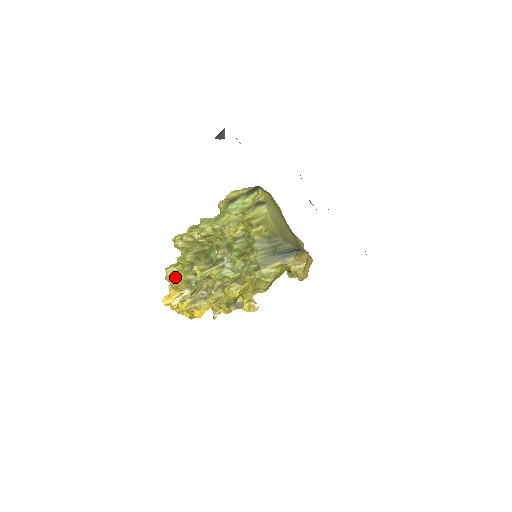
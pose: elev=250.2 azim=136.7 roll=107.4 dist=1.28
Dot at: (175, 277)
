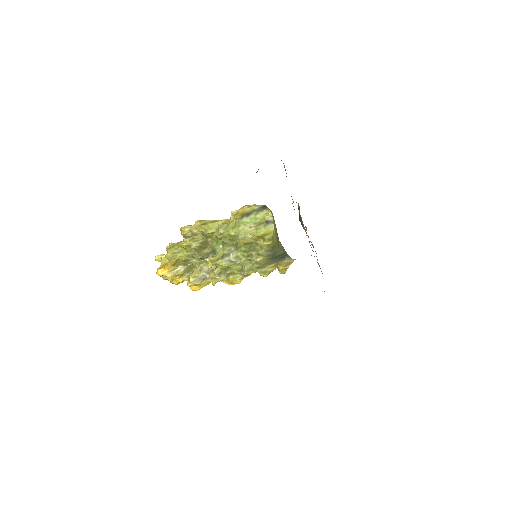
Dot at: (176, 257)
